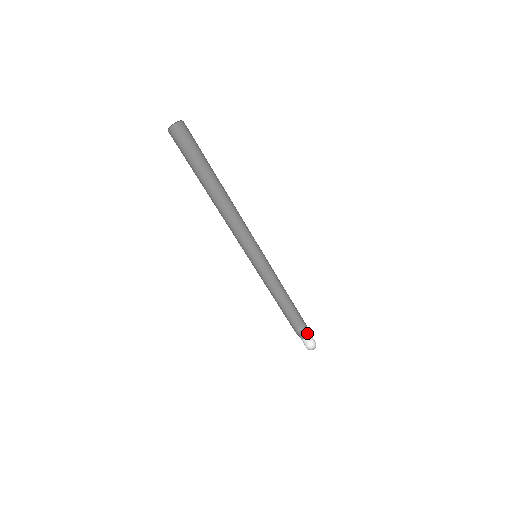
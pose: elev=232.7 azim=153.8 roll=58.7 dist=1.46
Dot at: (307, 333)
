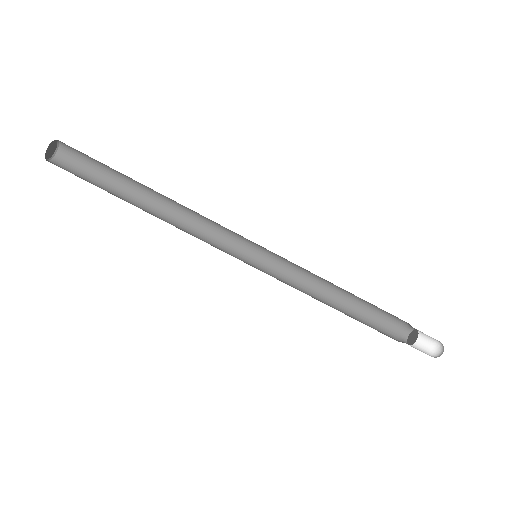
Dot at: (414, 333)
